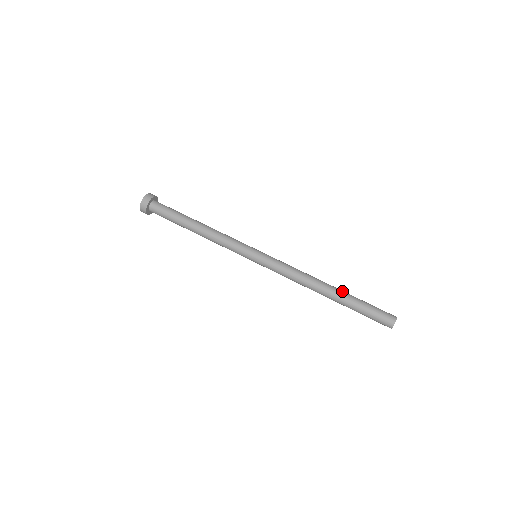
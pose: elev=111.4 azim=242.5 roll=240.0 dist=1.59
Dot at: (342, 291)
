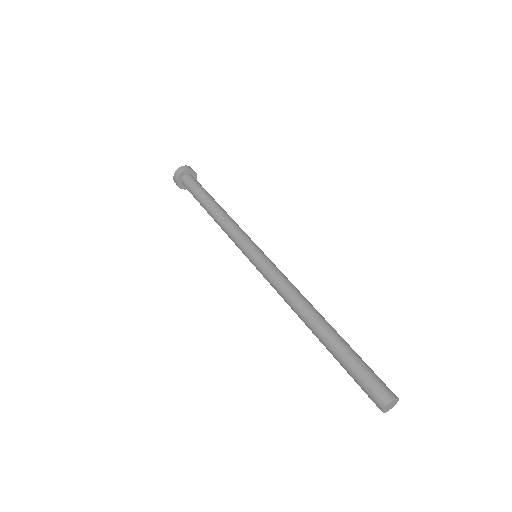
Dot at: occluded
